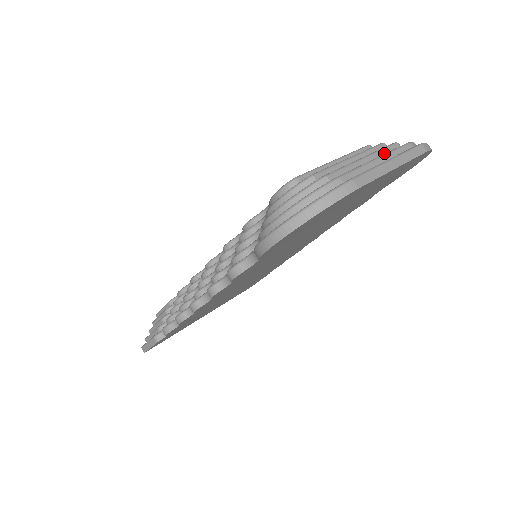
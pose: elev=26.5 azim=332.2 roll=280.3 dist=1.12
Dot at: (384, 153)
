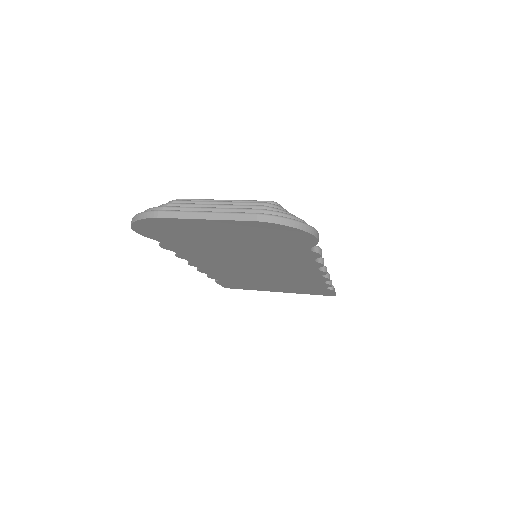
Dot at: occluded
